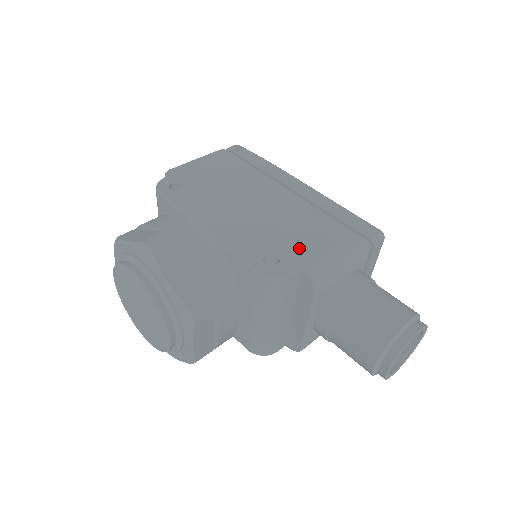
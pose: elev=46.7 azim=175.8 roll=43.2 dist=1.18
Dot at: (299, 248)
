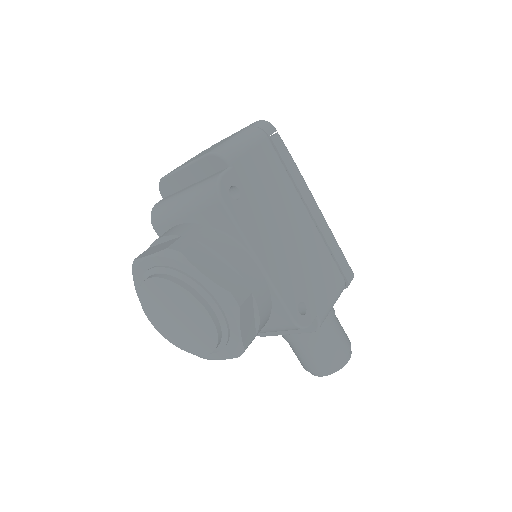
Dot at: (317, 294)
